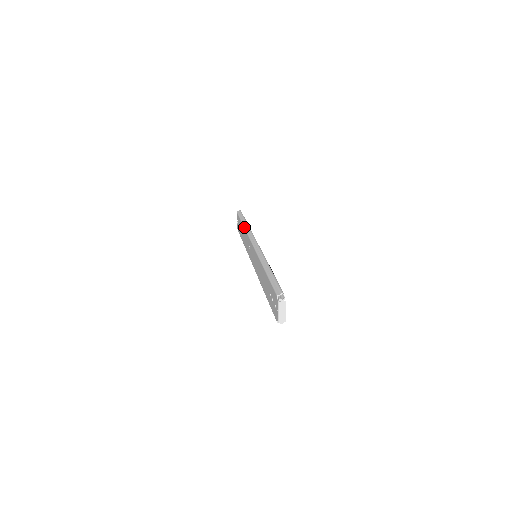
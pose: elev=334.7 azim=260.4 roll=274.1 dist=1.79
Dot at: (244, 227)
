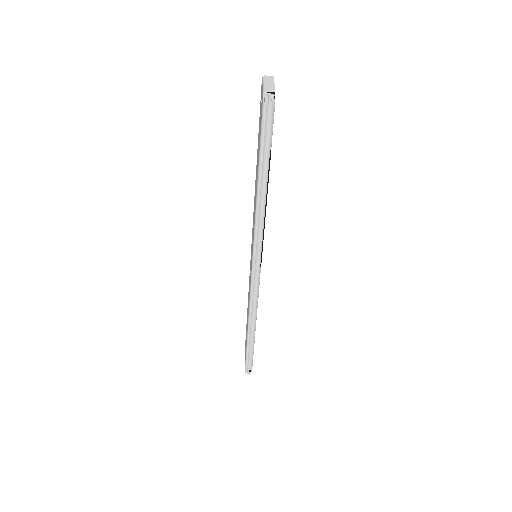
Dot at: occluded
